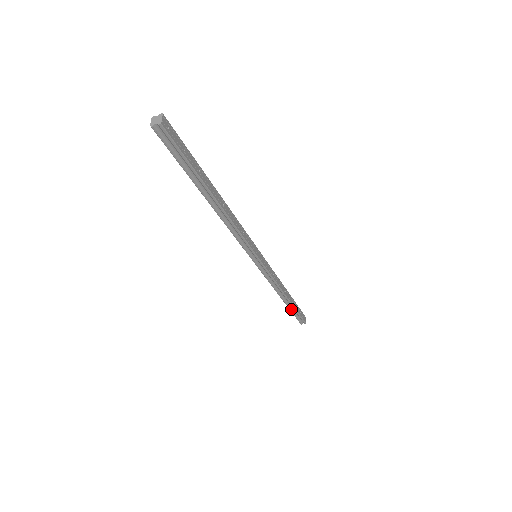
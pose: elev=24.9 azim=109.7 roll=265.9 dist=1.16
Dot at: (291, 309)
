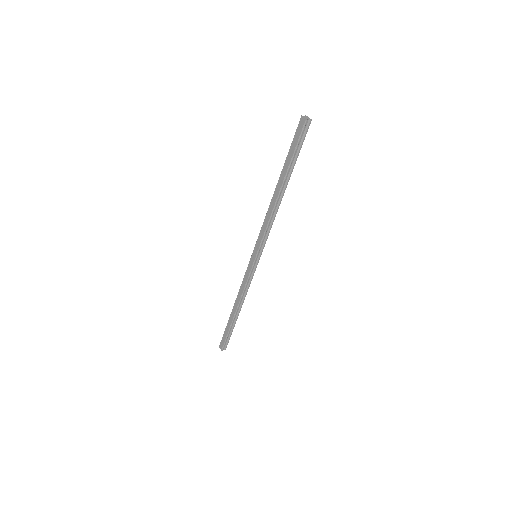
Dot at: (231, 327)
